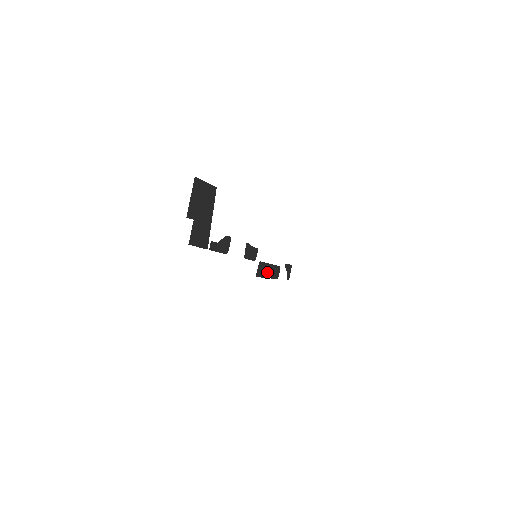
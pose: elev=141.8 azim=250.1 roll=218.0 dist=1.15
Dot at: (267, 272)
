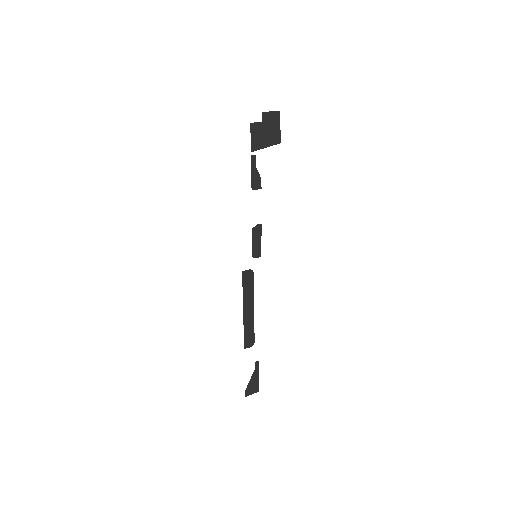
Dot at: (247, 304)
